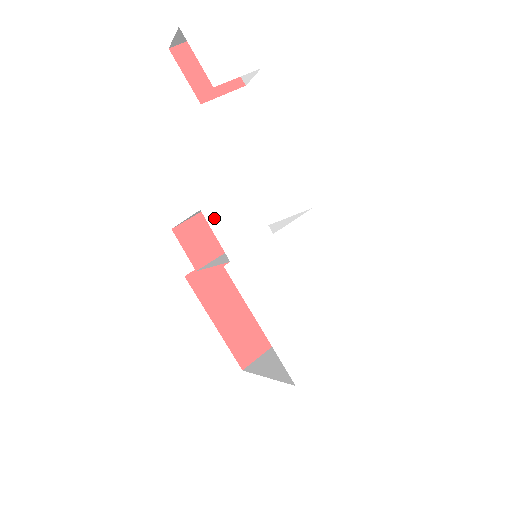
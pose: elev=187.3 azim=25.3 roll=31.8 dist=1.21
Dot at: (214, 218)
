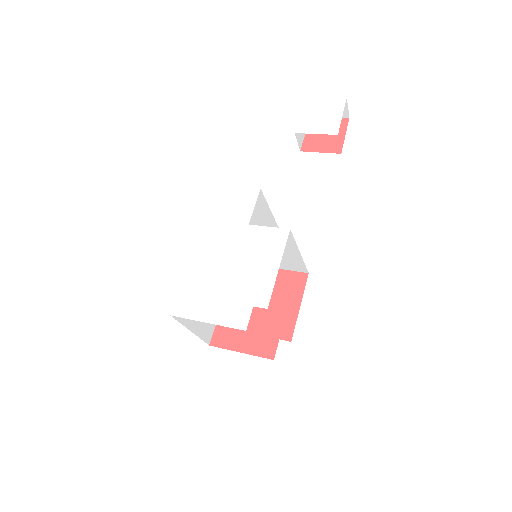
Dot at: (227, 194)
